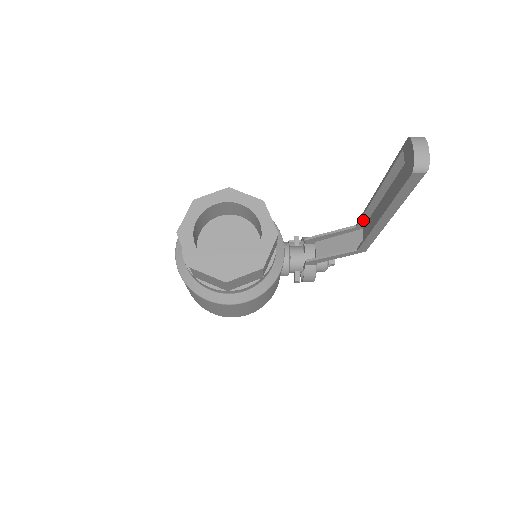
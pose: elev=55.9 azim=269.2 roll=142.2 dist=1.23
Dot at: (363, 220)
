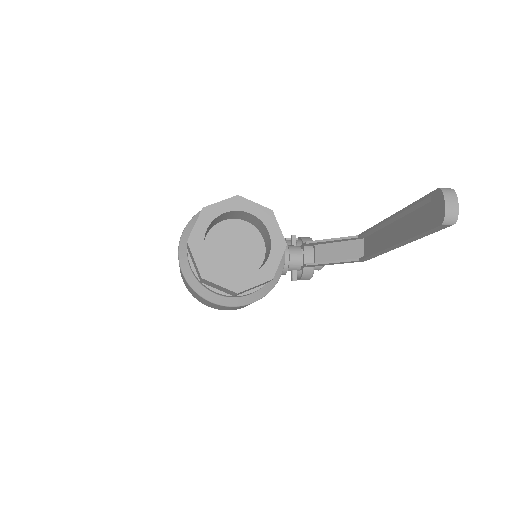
Dot at: (367, 234)
